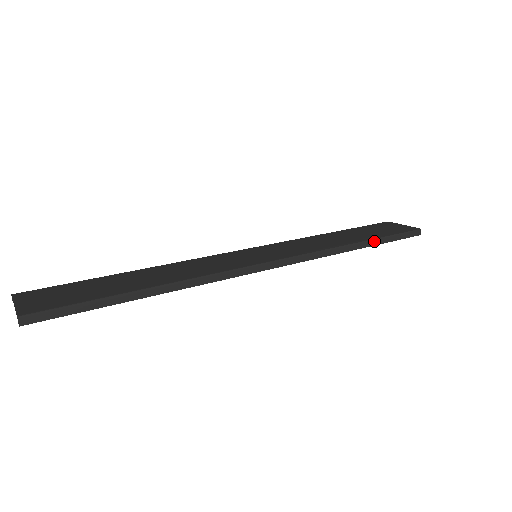
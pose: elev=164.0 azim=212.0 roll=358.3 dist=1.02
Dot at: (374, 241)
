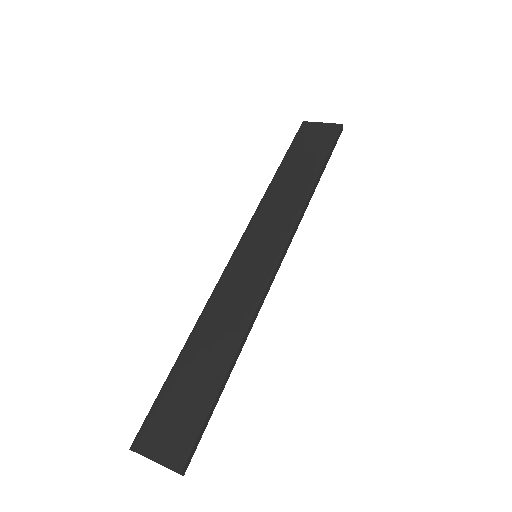
Dot at: (322, 169)
